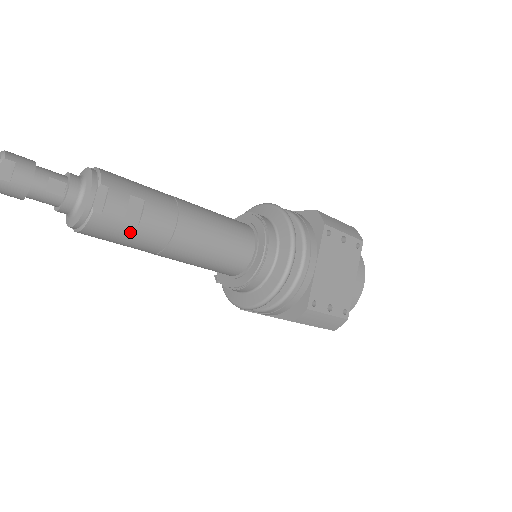
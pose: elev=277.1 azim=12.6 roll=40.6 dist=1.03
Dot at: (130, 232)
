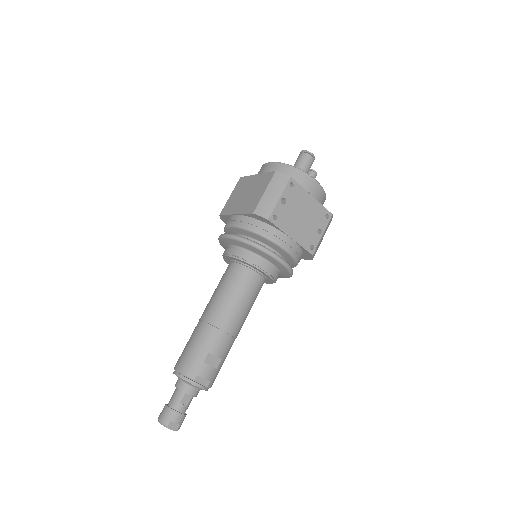
Dot at: (222, 363)
